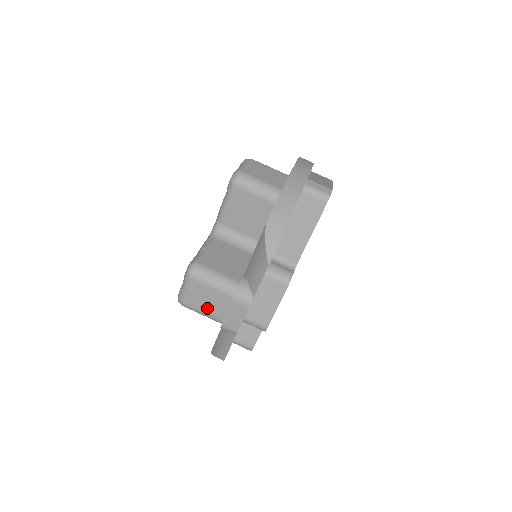
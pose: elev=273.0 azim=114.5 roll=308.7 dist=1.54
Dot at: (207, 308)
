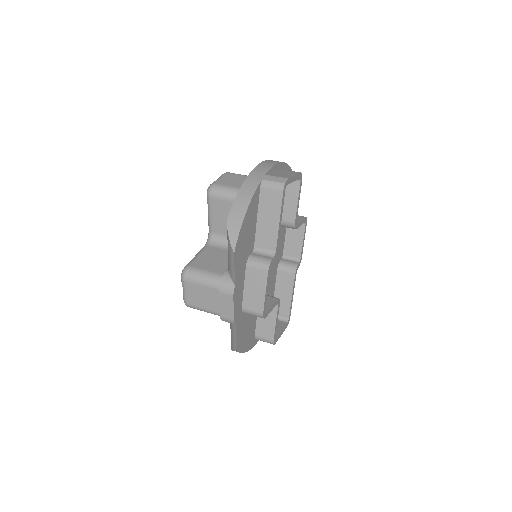
Dot at: (205, 304)
